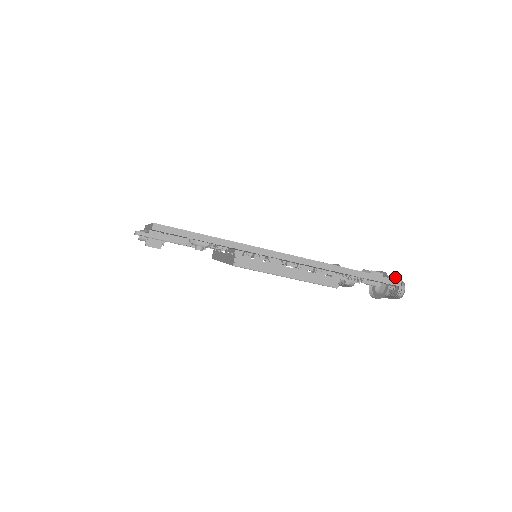
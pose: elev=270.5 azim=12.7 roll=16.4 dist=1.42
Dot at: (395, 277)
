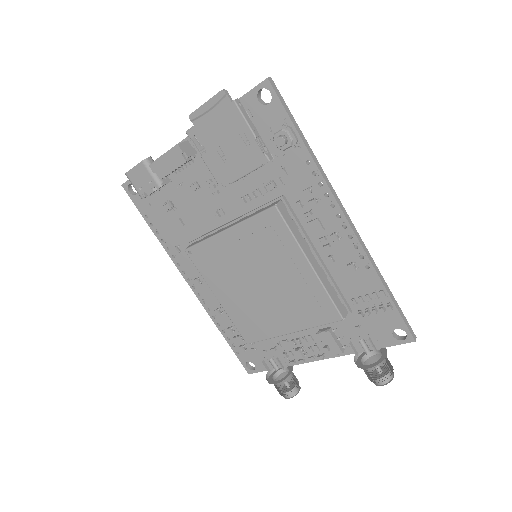
Dot at: (382, 362)
